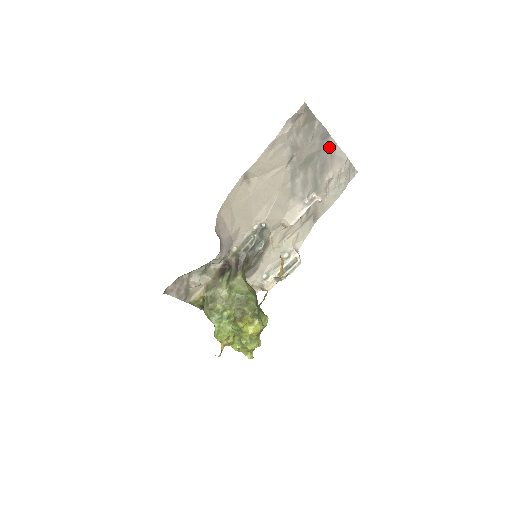
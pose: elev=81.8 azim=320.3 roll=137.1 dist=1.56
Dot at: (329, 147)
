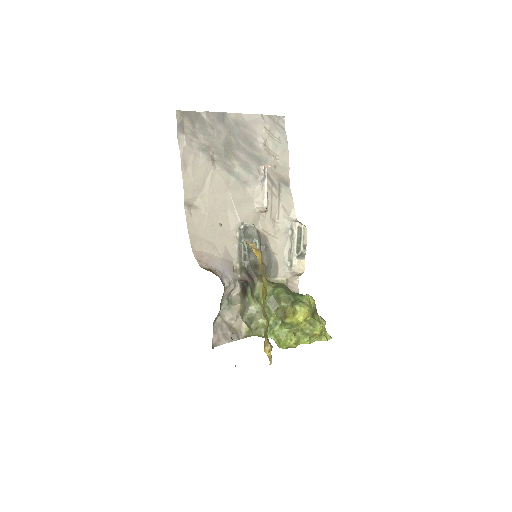
Dot at: (235, 122)
